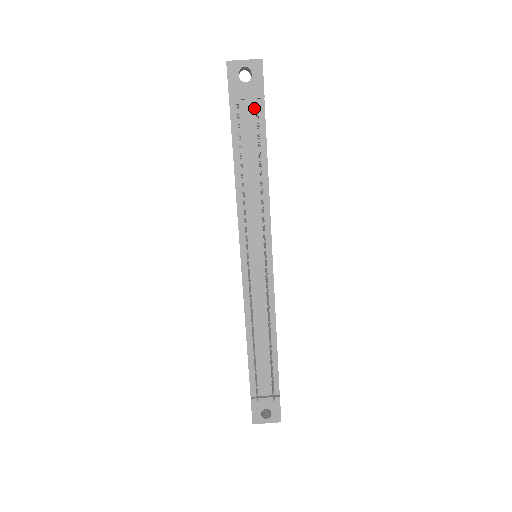
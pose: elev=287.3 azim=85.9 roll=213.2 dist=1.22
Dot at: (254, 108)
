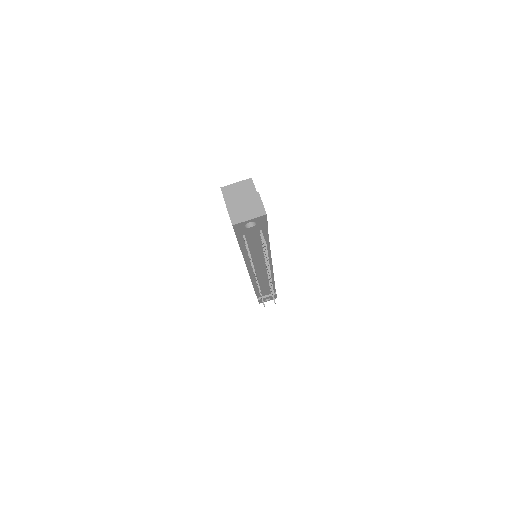
Dot at: (258, 230)
